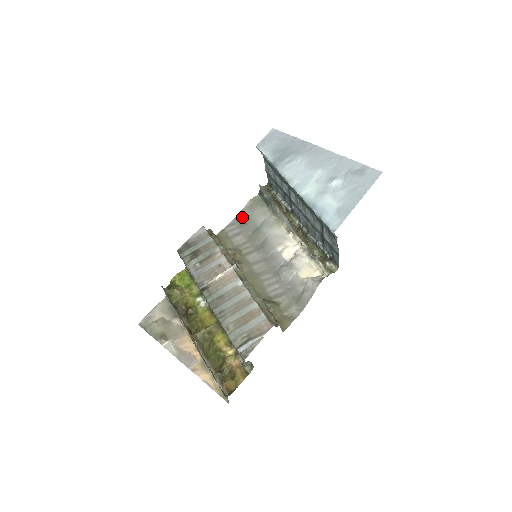
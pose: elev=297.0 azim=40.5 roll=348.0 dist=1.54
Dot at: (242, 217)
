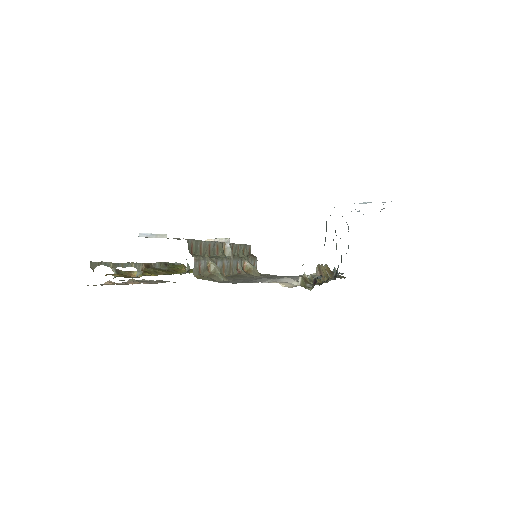
Dot at: occluded
